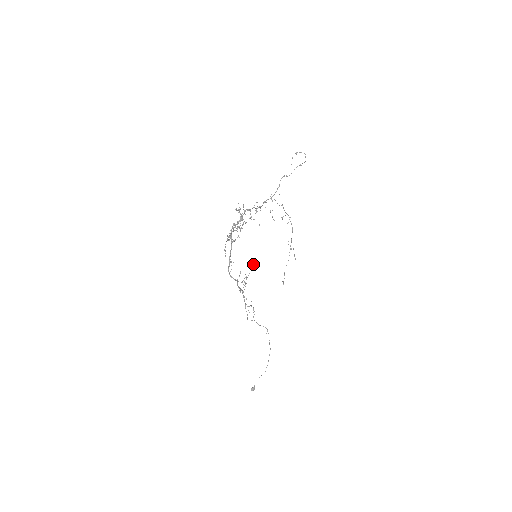
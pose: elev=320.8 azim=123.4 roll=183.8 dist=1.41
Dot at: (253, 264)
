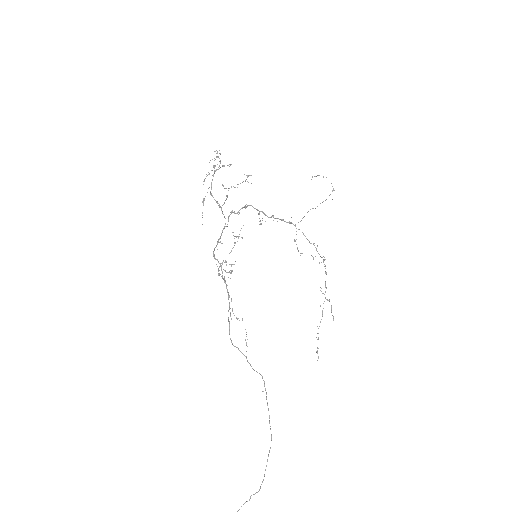
Dot at: (238, 237)
